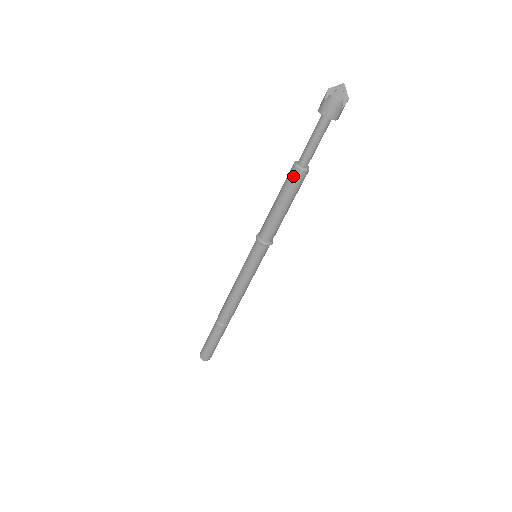
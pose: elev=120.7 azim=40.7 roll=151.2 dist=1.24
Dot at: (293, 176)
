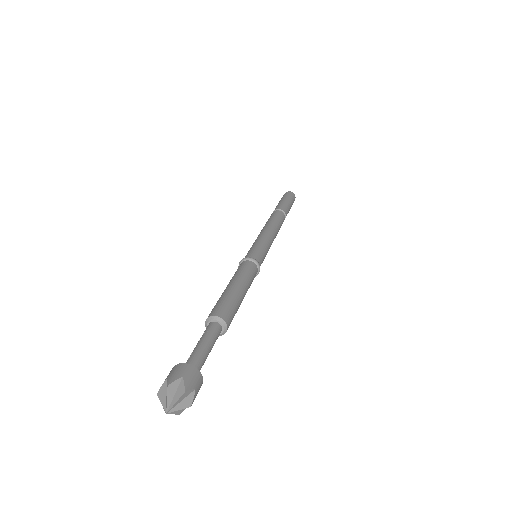
Dot at: occluded
